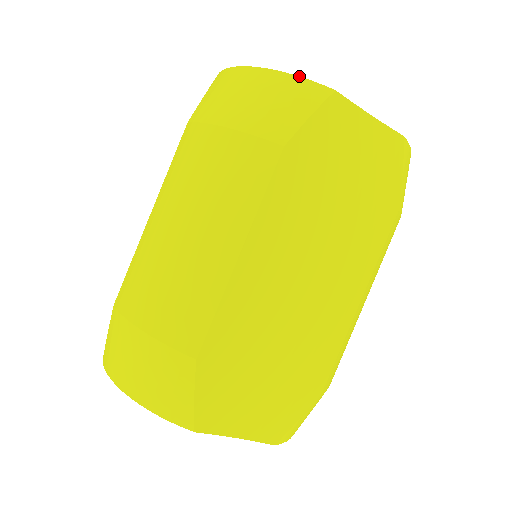
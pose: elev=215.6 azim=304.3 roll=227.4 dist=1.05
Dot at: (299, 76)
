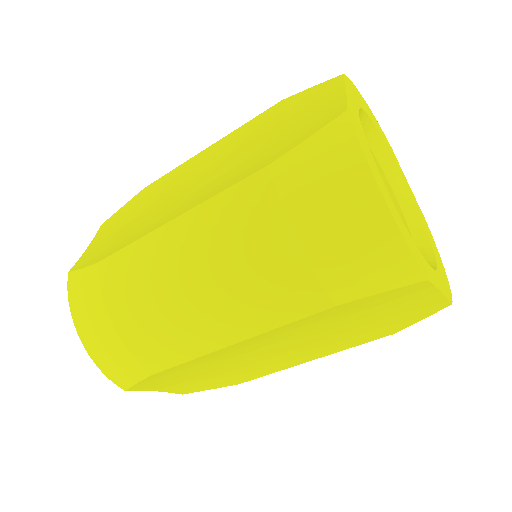
Dot at: (409, 247)
